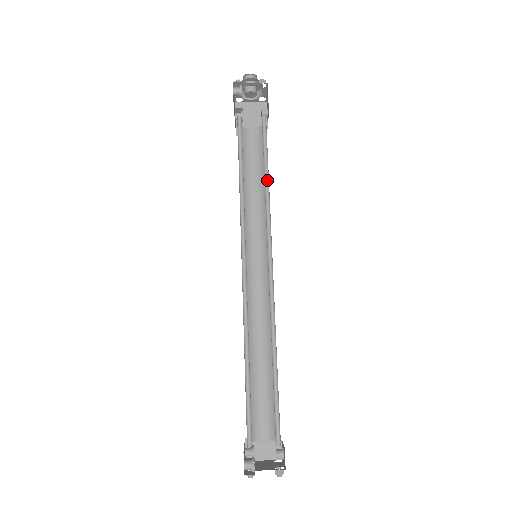
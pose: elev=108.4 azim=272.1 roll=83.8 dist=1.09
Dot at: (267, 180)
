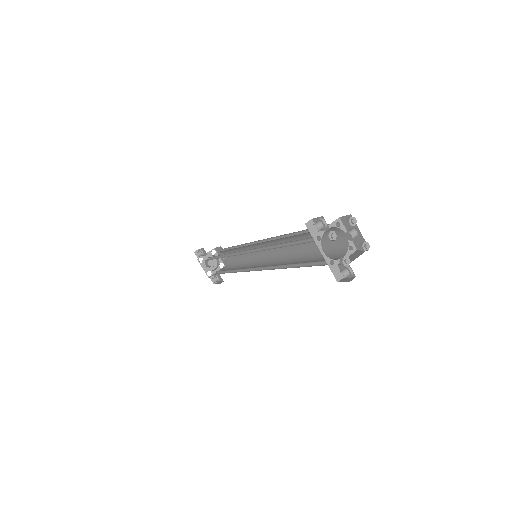
Dot at: (238, 248)
